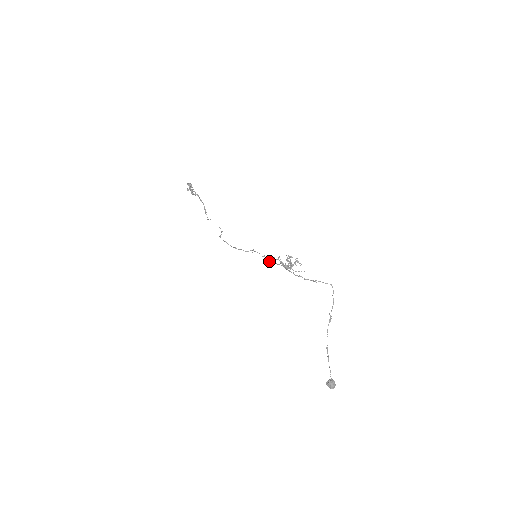
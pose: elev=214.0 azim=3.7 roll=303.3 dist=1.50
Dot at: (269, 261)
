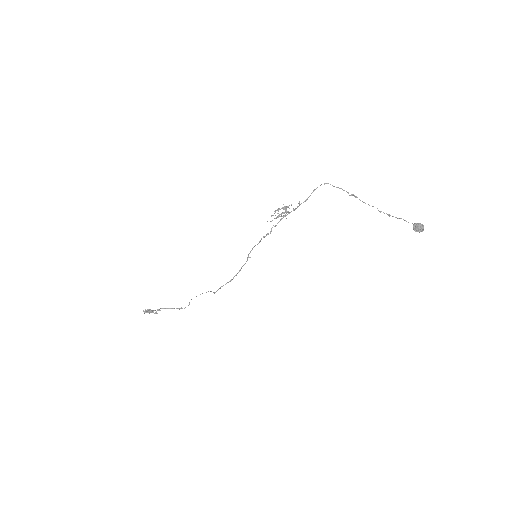
Dot at: occluded
